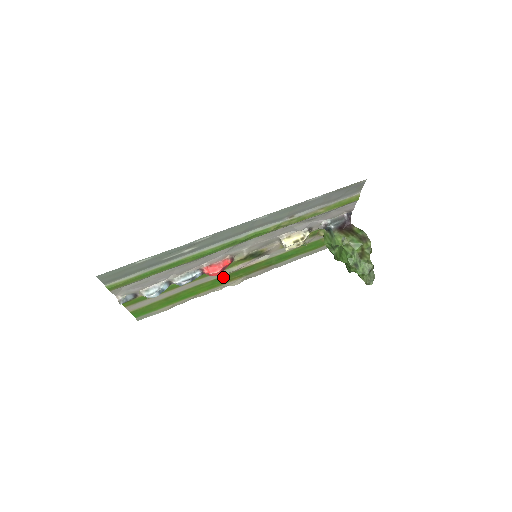
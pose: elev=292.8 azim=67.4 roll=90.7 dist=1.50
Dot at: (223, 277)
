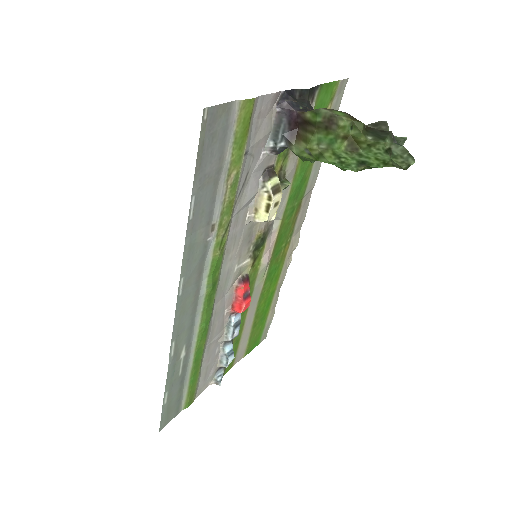
Dot at: (269, 270)
